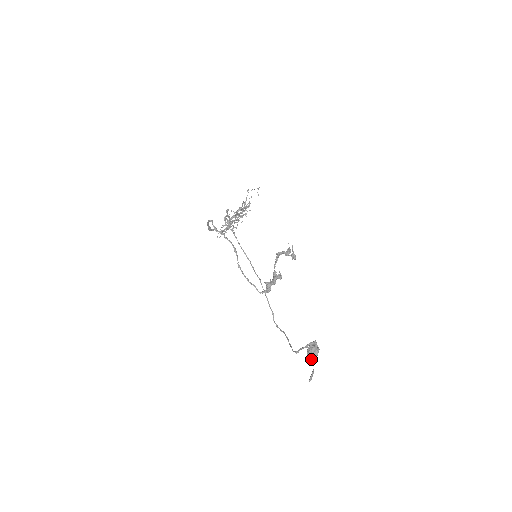
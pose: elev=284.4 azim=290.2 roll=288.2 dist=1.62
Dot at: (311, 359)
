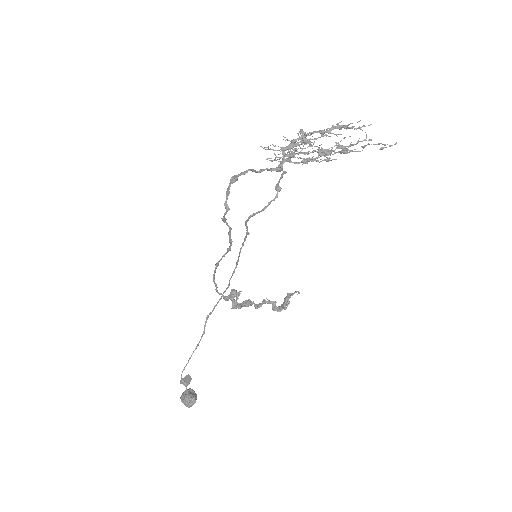
Dot at: (182, 400)
